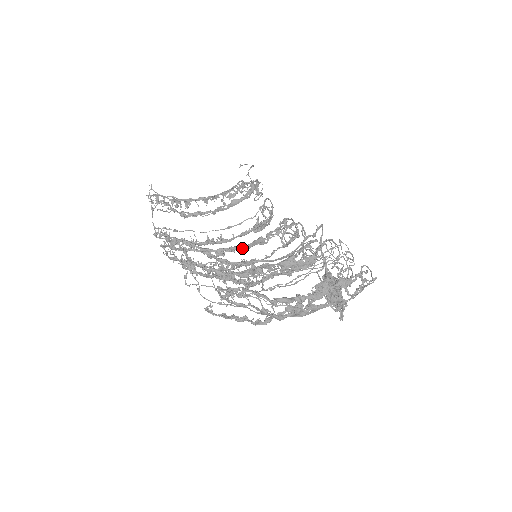
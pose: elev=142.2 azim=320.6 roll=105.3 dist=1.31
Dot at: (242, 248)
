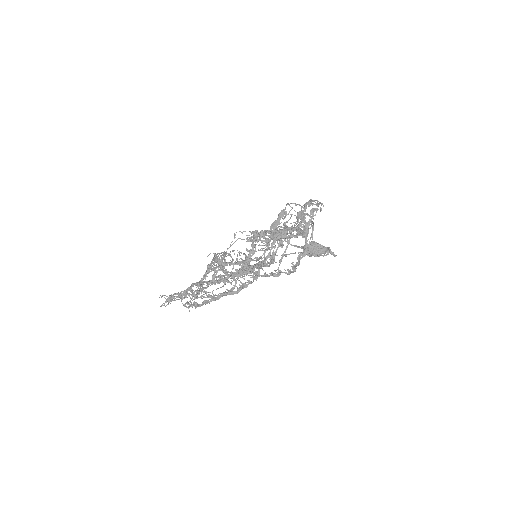
Dot at: occluded
